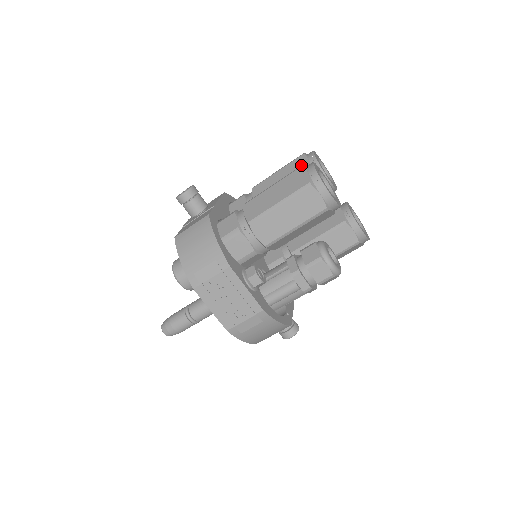
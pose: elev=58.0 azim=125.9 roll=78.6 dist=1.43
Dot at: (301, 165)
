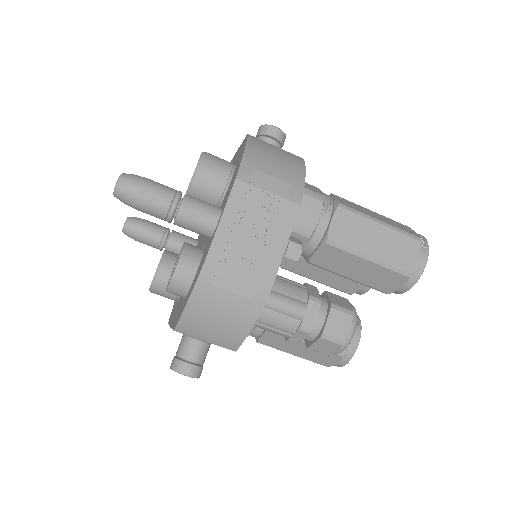
Dot at: occluded
